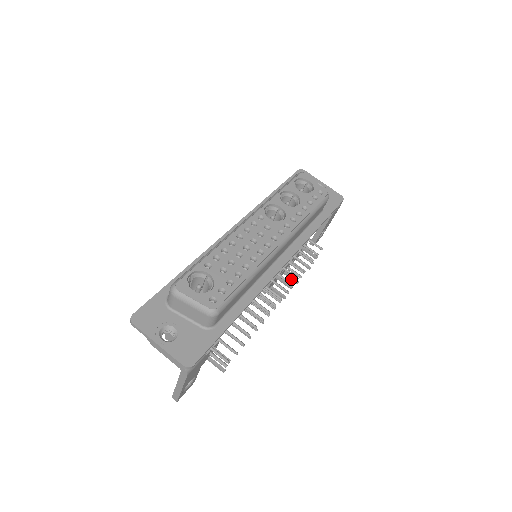
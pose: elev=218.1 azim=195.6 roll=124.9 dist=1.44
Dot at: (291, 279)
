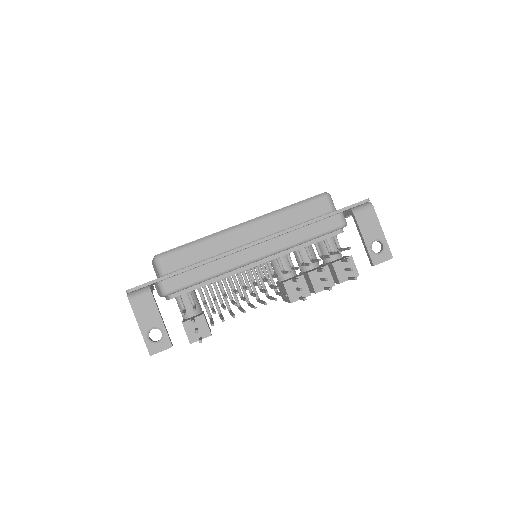
Dot at: occluded
